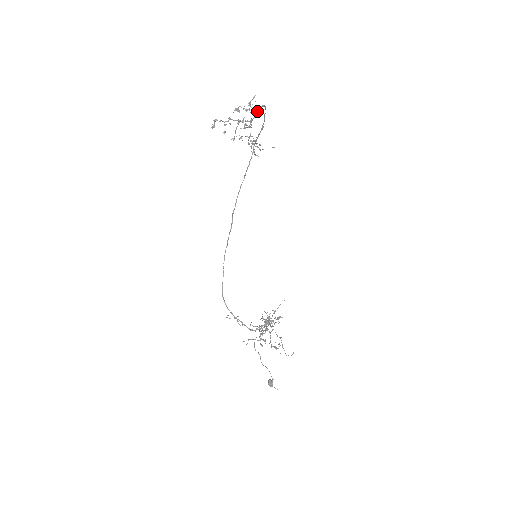
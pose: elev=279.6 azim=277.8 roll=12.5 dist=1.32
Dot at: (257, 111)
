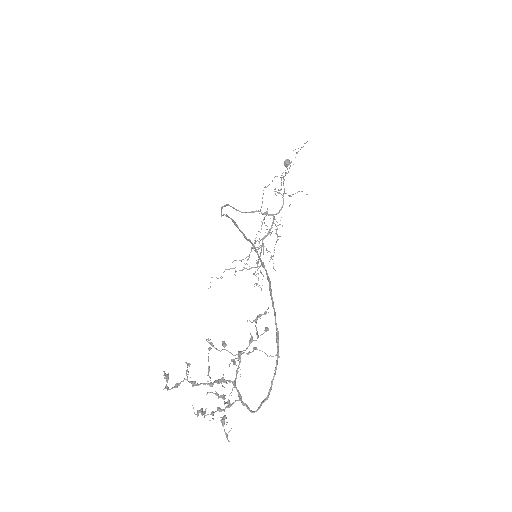
Dot at: (242, 404)
